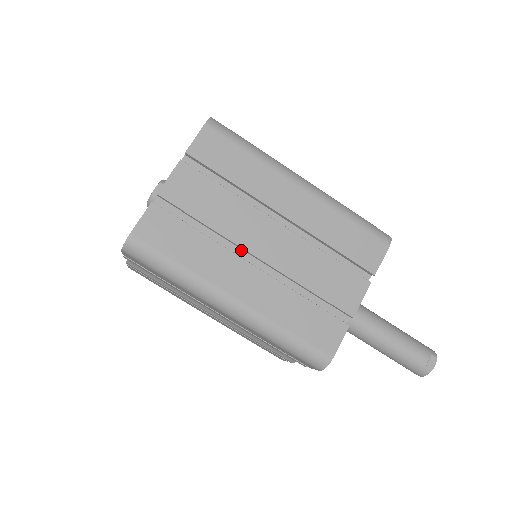
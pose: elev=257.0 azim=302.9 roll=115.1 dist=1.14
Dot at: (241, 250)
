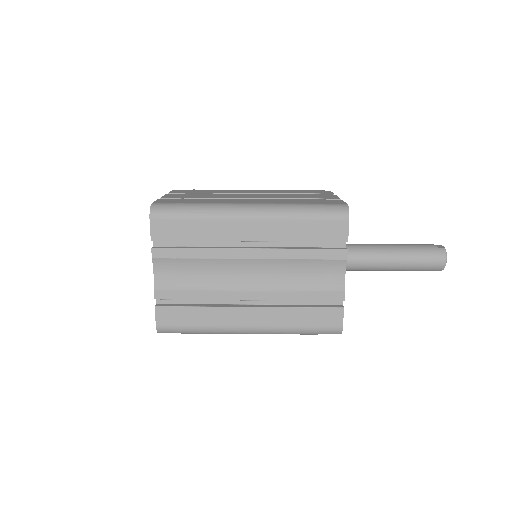
Dot at: occluded
